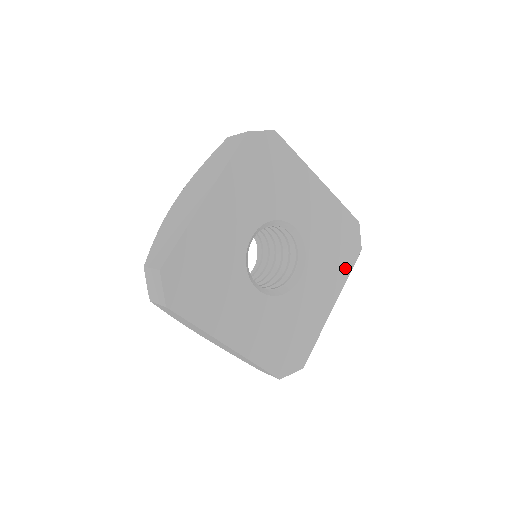
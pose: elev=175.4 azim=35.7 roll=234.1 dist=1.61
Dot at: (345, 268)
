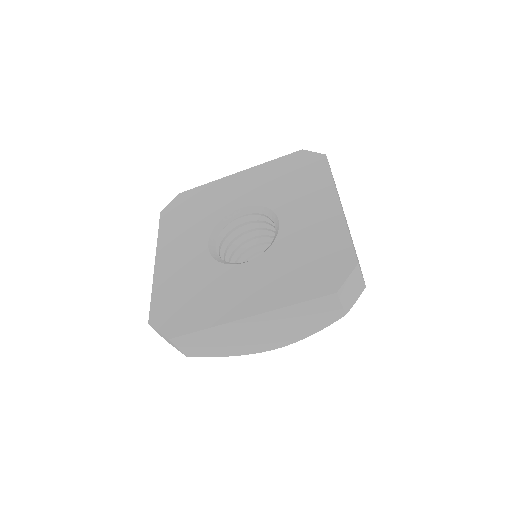
Dot at: (322, 177)
